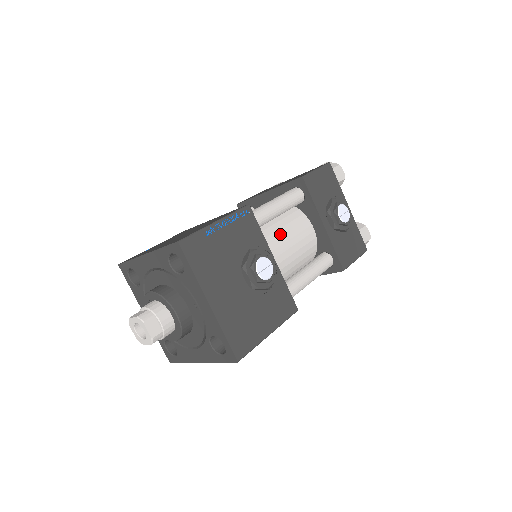
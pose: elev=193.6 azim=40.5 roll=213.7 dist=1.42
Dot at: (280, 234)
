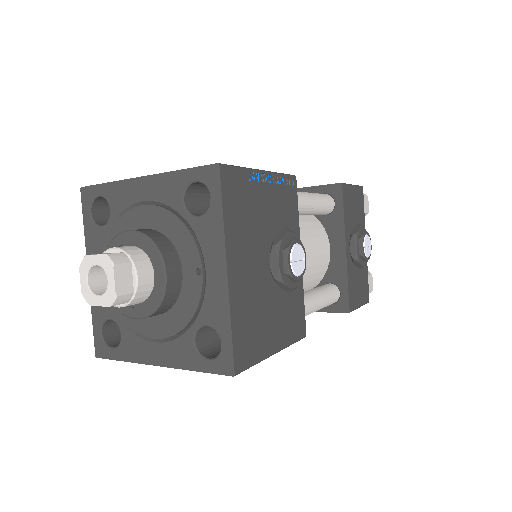
Dot at: (302, 236)
